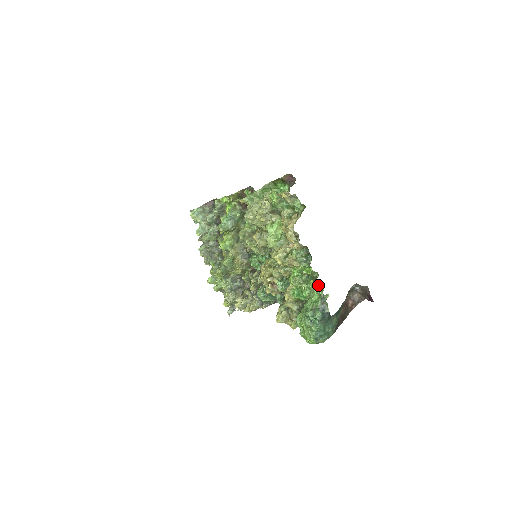
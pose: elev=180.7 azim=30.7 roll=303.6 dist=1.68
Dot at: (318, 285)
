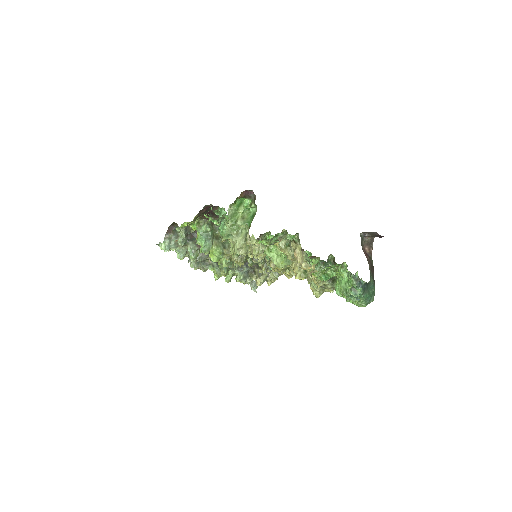
Dot at: (339, 264)
